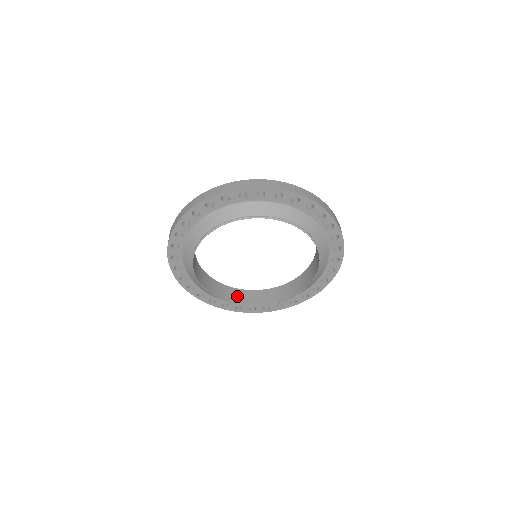
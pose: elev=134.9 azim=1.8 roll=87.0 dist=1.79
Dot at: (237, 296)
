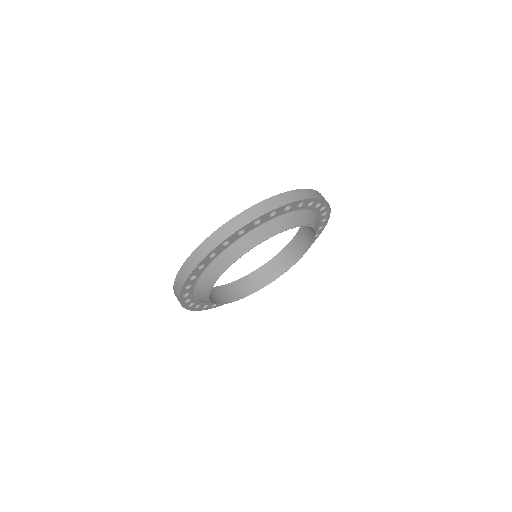
Dot at: (280, 264)
